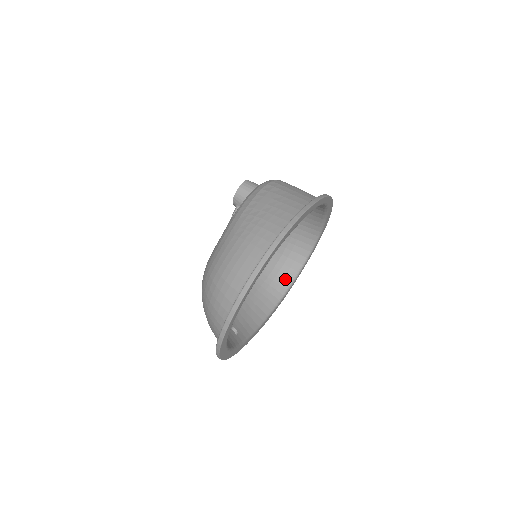
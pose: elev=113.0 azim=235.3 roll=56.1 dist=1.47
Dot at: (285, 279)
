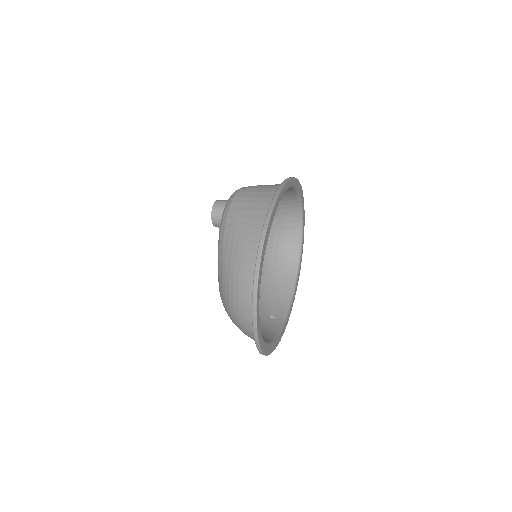
Dot at: (293, 248)
